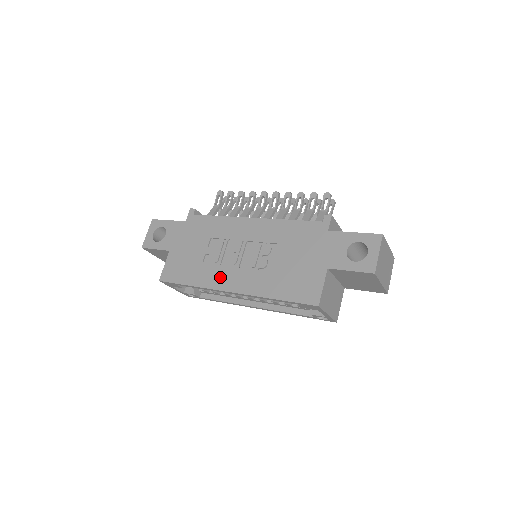
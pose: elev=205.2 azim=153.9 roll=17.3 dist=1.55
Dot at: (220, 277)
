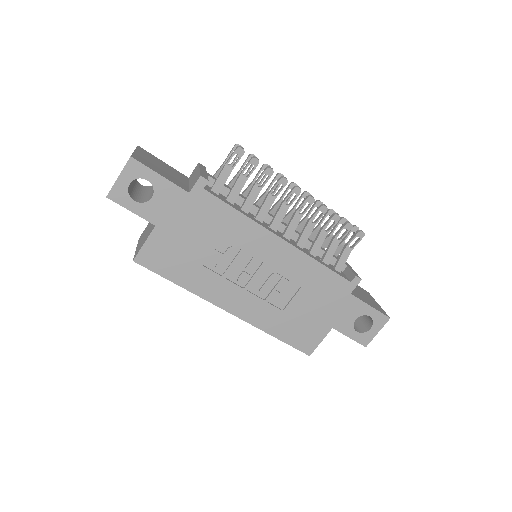
Dot at: (221, 292)
